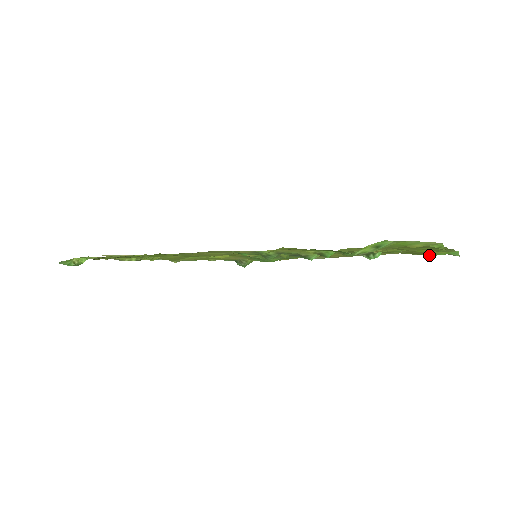
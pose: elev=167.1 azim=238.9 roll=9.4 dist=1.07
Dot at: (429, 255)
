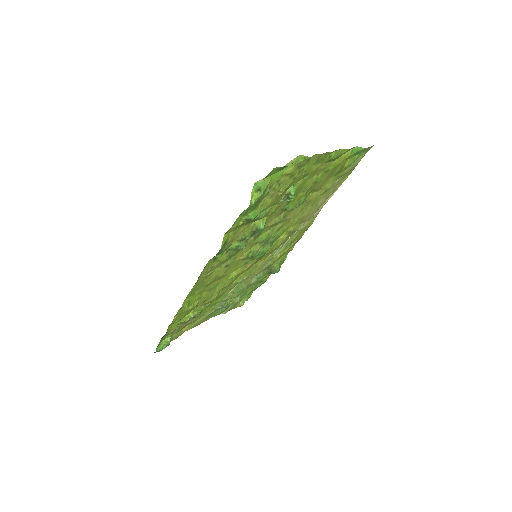
Dot at: (350, 164)
